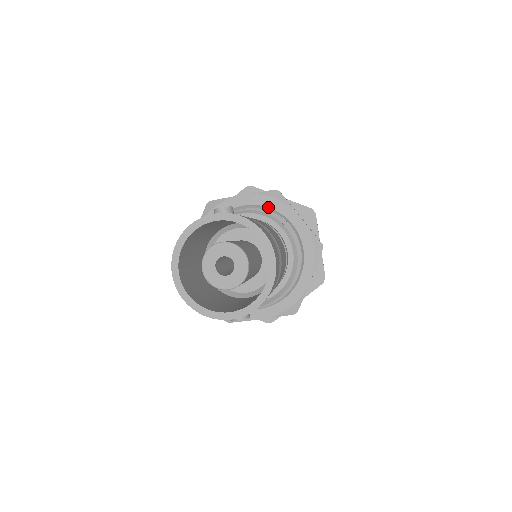
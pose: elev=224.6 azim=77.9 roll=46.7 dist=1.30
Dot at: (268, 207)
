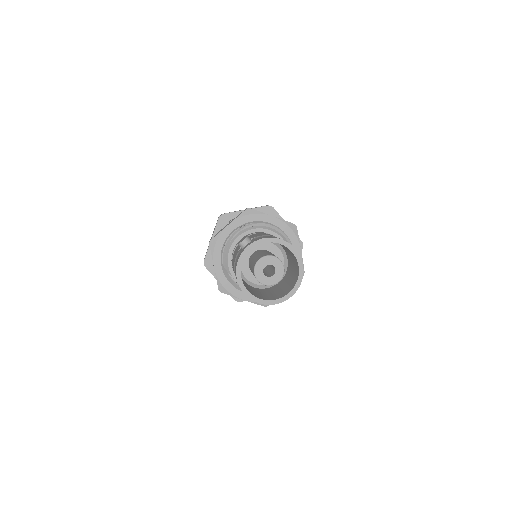
Dot at: (249, 222)
